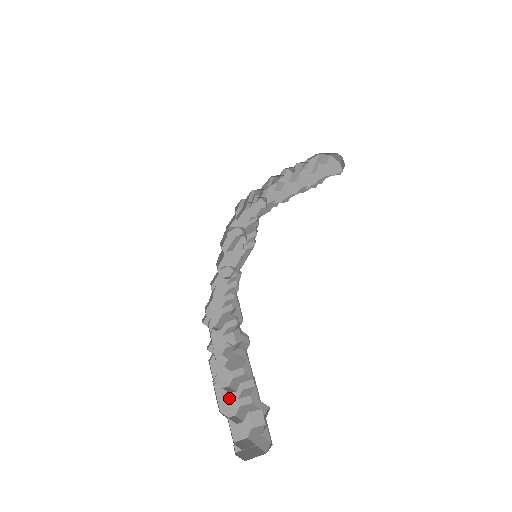
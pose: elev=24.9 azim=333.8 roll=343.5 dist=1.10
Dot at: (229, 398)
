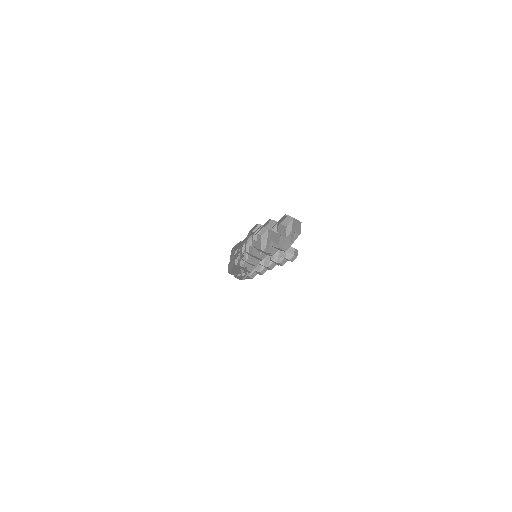
Dot at: (264, 252)
